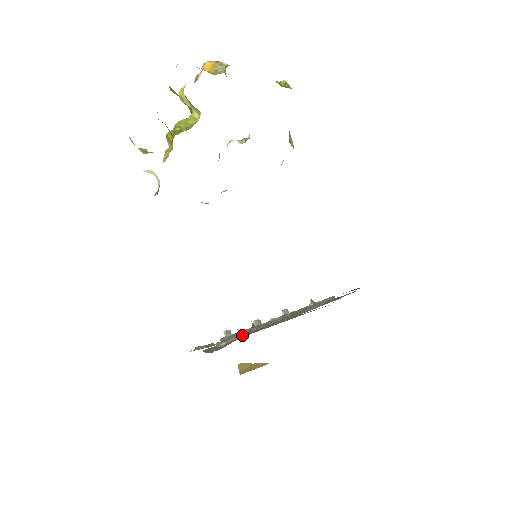
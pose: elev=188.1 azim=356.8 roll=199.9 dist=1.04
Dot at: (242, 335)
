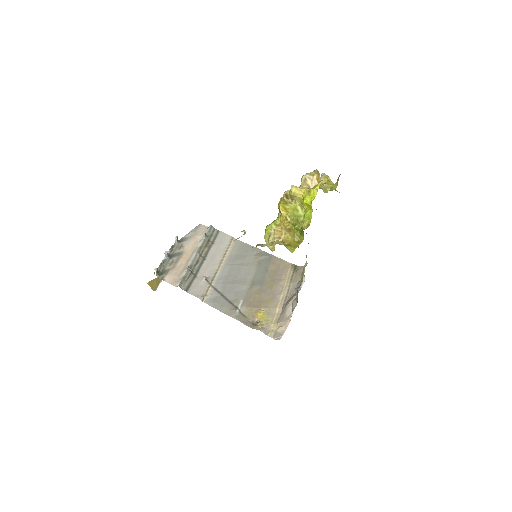
Dot at: (248, 303)
